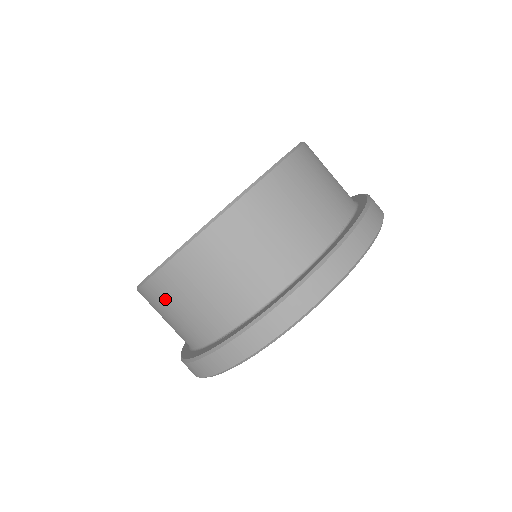
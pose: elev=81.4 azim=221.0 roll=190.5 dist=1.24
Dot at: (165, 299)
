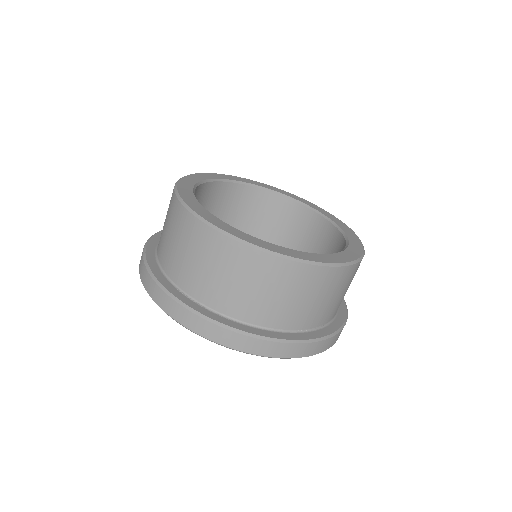
Dot at: (182, 231)
